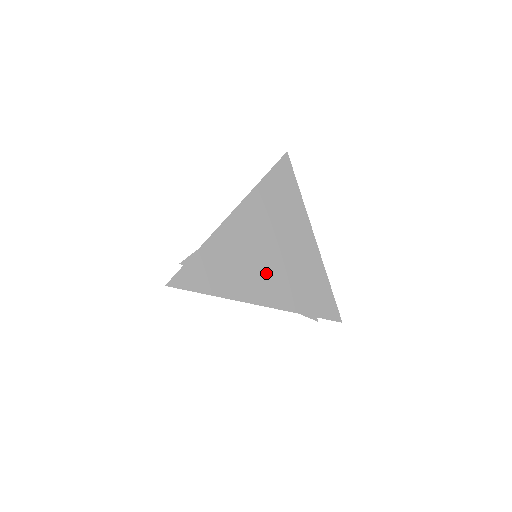
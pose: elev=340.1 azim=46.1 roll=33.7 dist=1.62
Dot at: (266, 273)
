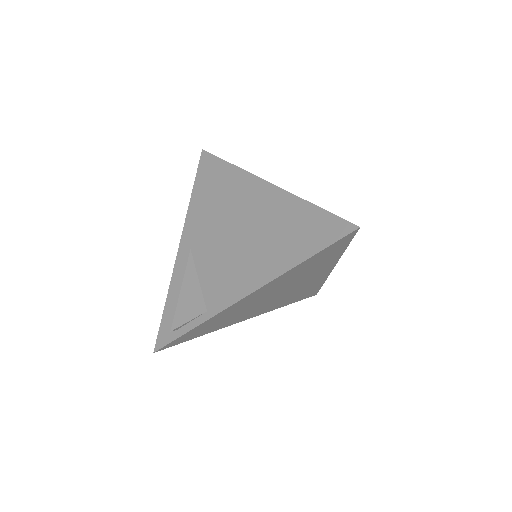
Dot at: (264, 306)
